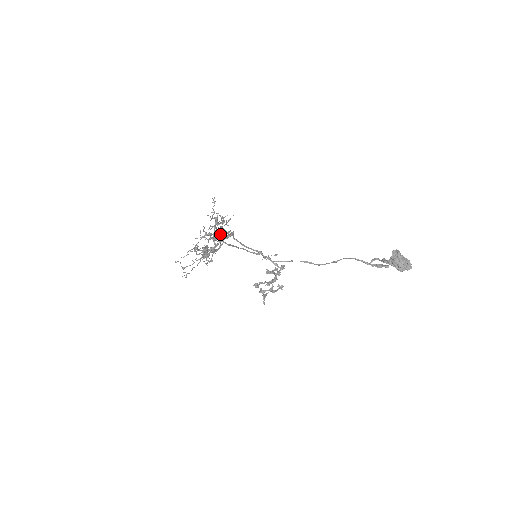
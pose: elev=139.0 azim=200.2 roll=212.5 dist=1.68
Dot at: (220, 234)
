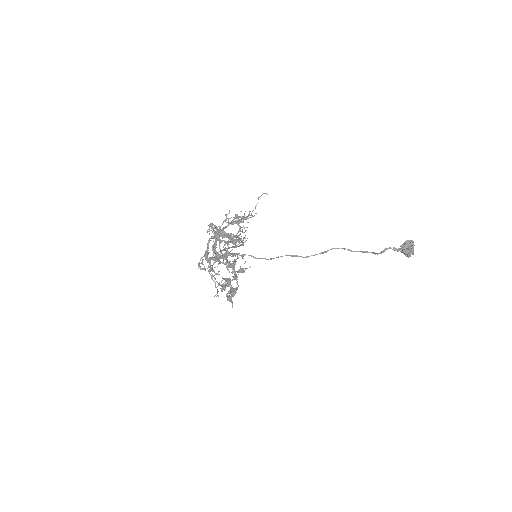
Dot at: occluded
